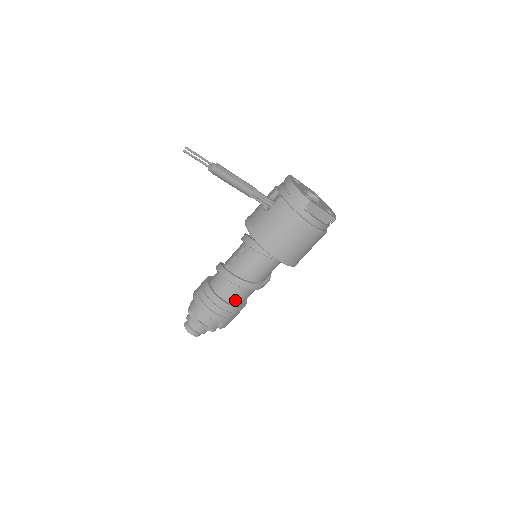
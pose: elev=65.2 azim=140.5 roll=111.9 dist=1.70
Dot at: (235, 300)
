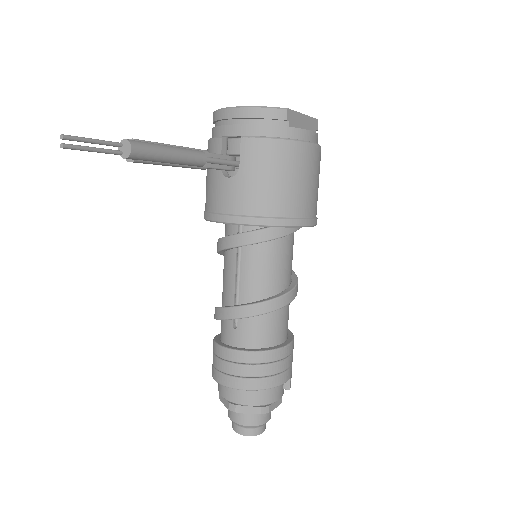
Dot at: (282, 334)
